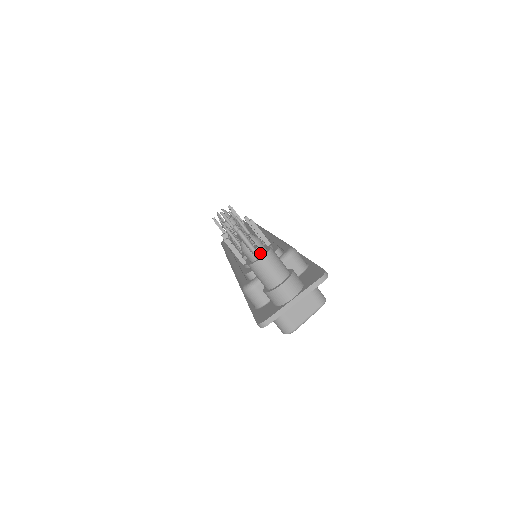
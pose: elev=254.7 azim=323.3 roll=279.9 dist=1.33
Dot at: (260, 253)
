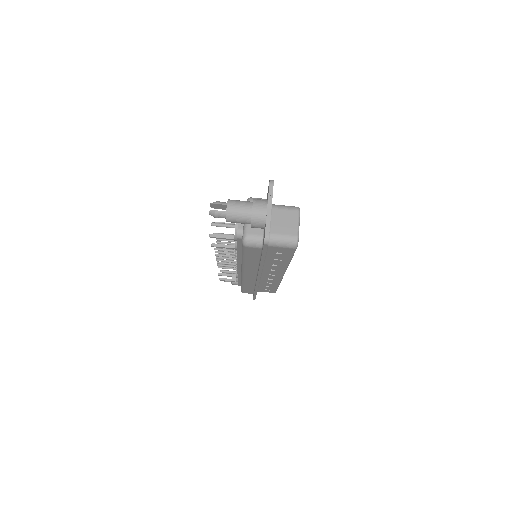
Dot at: occluded
